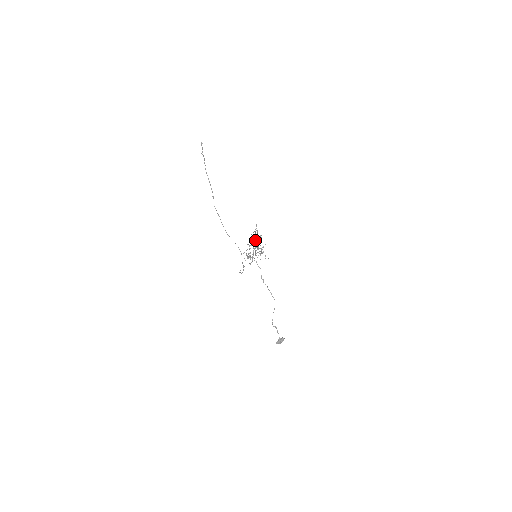
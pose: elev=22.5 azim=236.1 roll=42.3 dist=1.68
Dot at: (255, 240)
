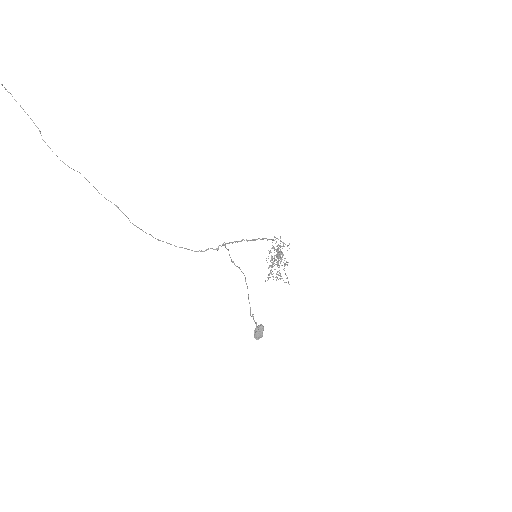
Dot at: (278, 252)
